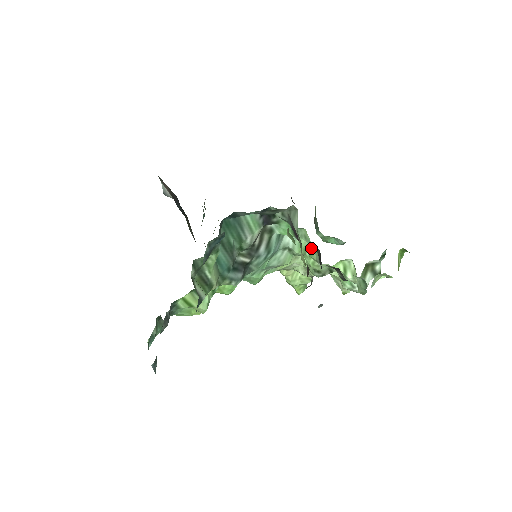
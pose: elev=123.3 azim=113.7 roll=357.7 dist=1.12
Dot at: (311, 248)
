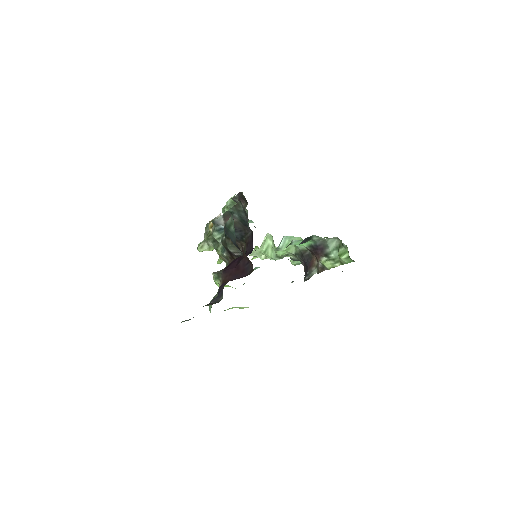
Dot at: (290, 246)
